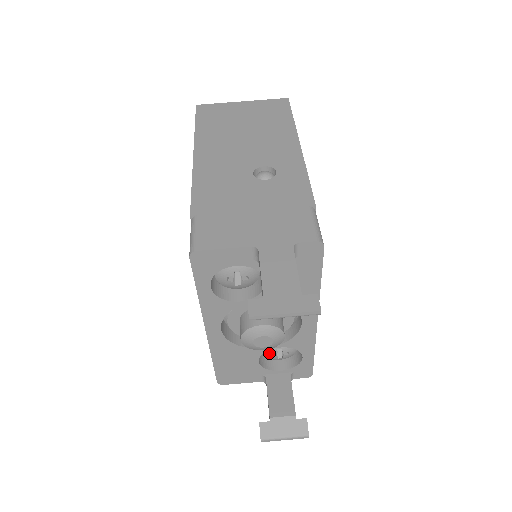
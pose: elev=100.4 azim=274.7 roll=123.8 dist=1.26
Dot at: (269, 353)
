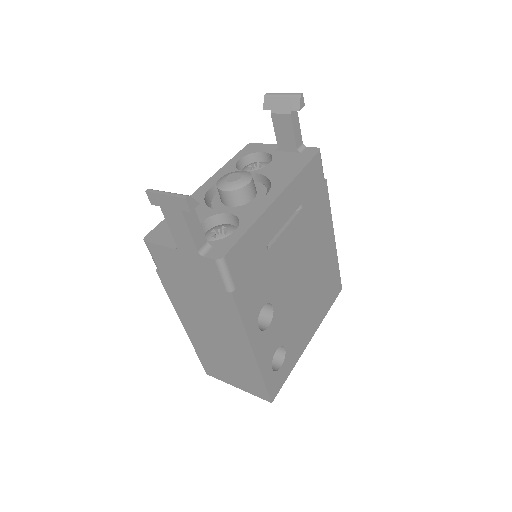
Dot at: (212, 230)
